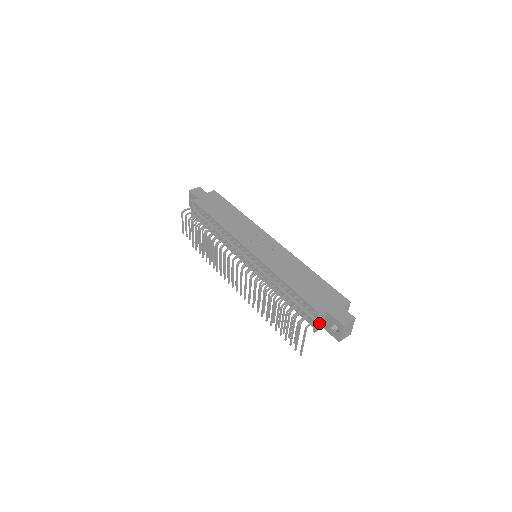
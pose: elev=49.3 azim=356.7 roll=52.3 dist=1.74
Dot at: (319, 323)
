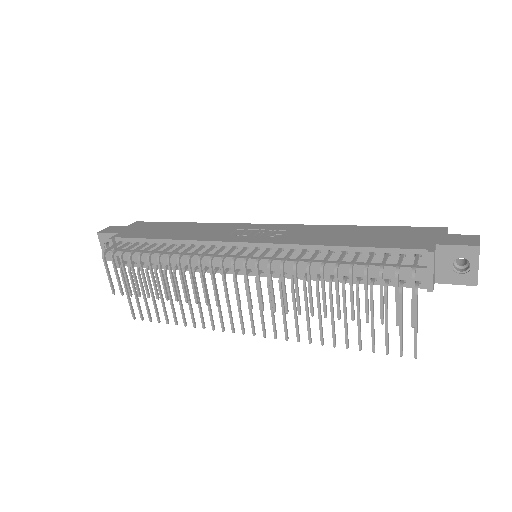
Dot at: (433, 271)
